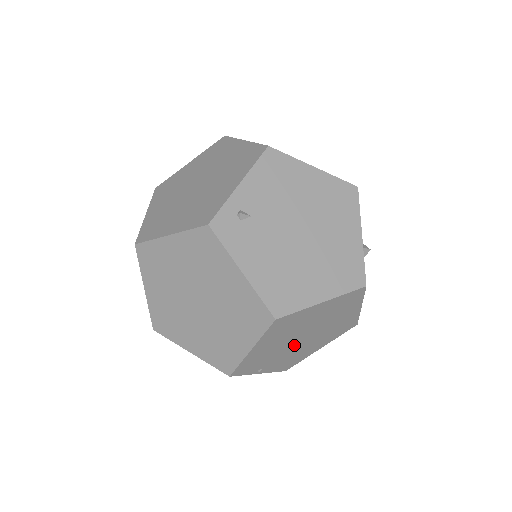
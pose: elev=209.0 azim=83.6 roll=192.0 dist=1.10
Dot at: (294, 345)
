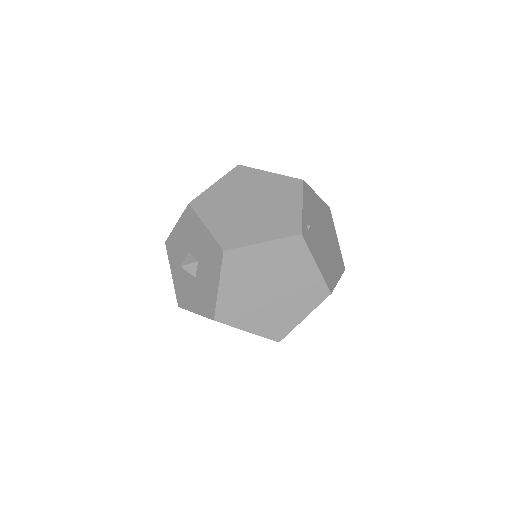
Dot at: occluded
